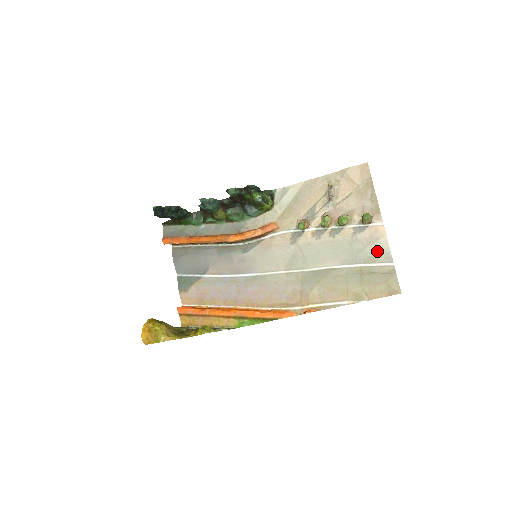
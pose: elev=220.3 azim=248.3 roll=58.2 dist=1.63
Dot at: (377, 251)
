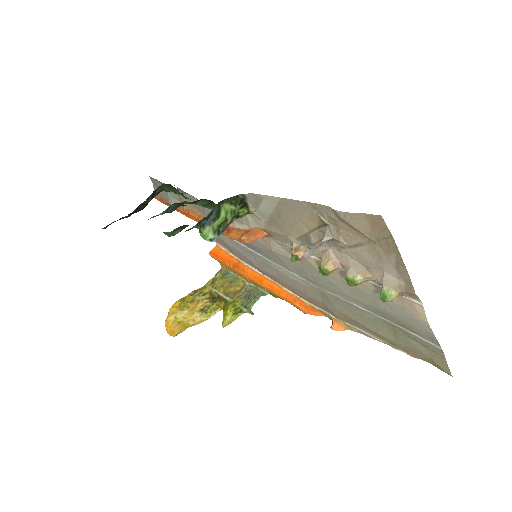
Dot at: (414, 326)
